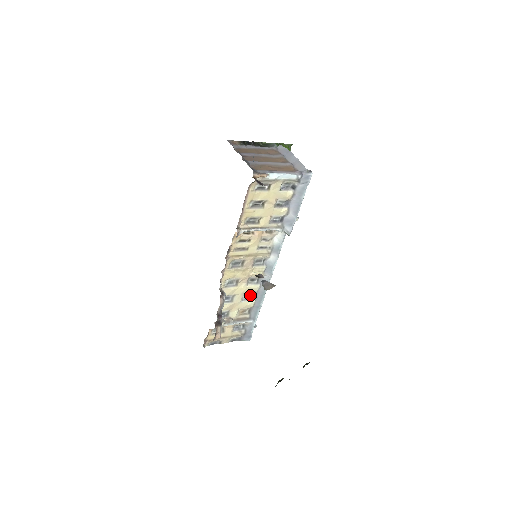
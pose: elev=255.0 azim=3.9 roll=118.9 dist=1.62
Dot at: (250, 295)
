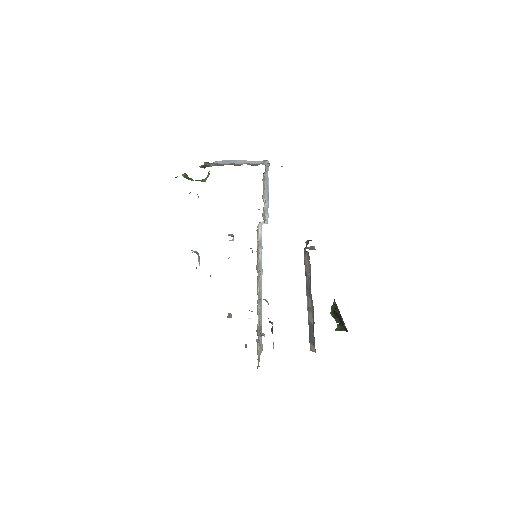
Dot at: (257, 301)
